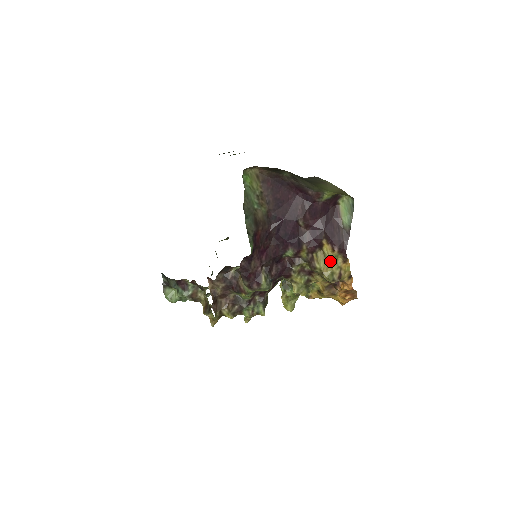
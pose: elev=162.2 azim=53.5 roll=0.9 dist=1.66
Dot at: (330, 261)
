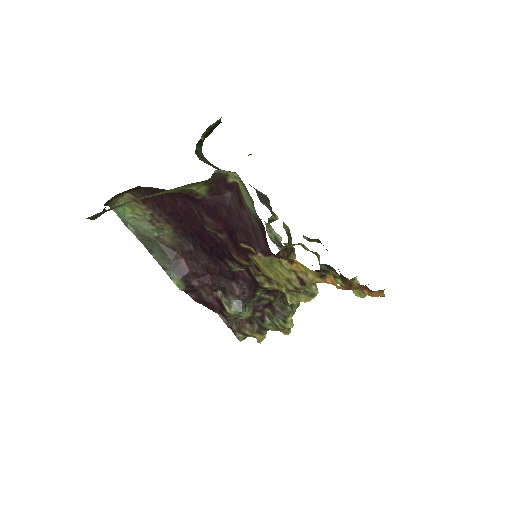
Dot at: (274, 266)
